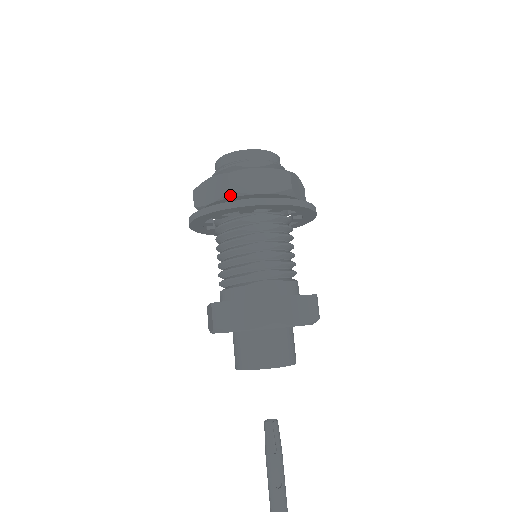
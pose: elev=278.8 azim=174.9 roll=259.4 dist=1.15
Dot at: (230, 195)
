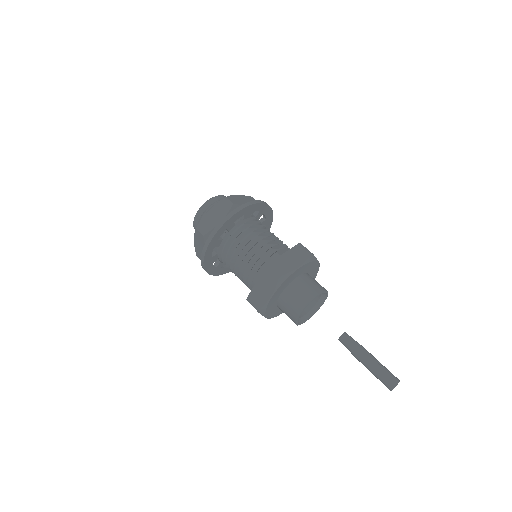
Dot at: (234, 208)
